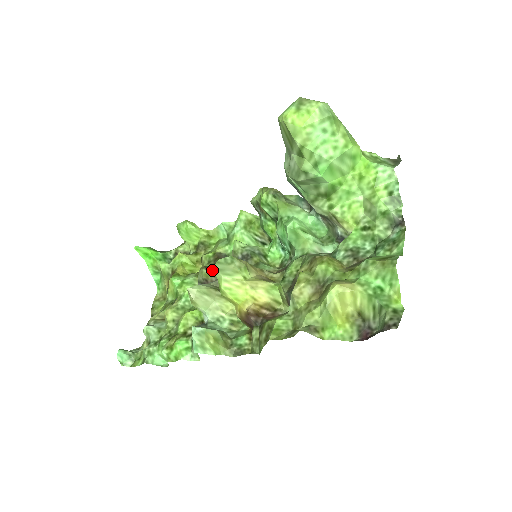
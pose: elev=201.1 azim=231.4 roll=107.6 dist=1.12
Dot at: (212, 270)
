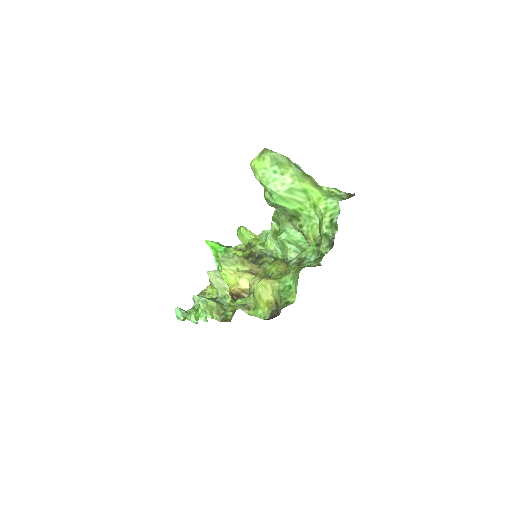
Dot at: (218, 260)
